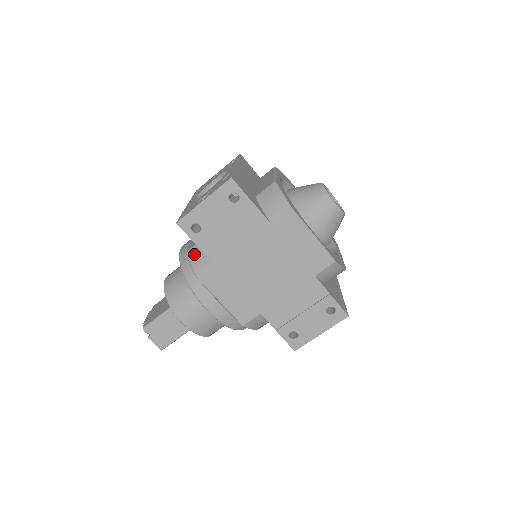
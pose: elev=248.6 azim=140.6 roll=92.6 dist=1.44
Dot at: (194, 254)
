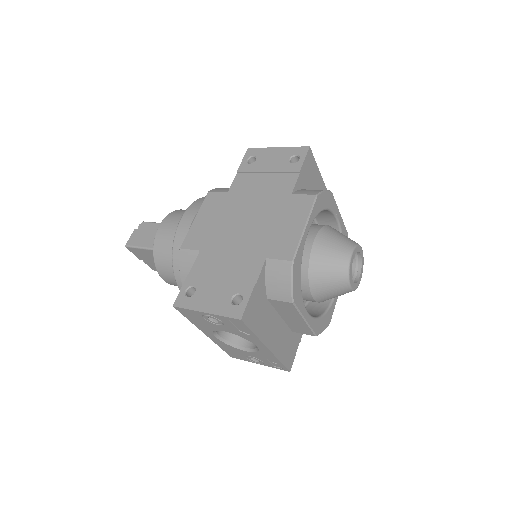
Dot at: occluded
